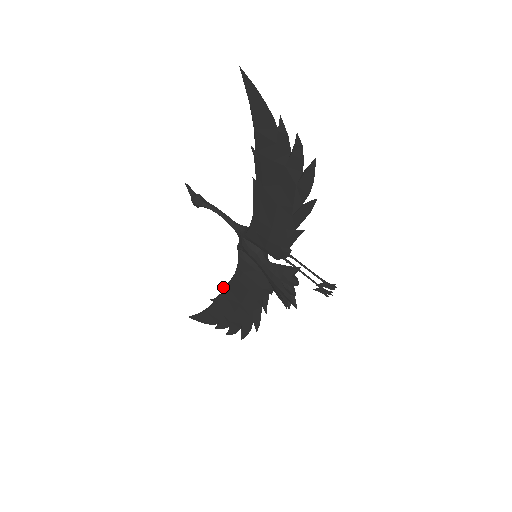
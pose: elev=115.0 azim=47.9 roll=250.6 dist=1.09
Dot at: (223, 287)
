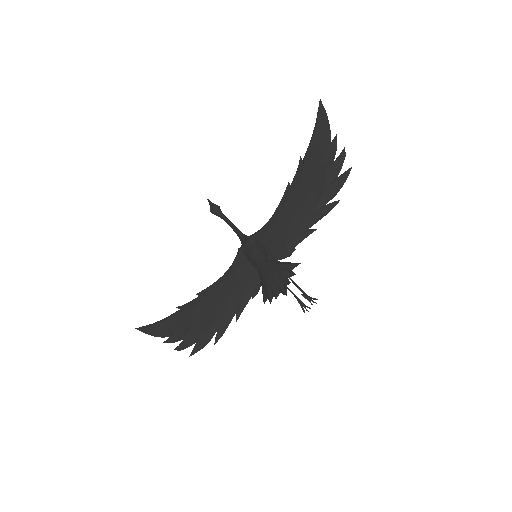
Dot at: (201, 291)
